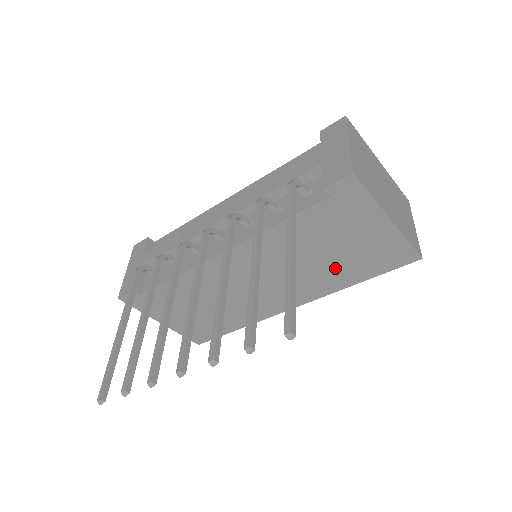
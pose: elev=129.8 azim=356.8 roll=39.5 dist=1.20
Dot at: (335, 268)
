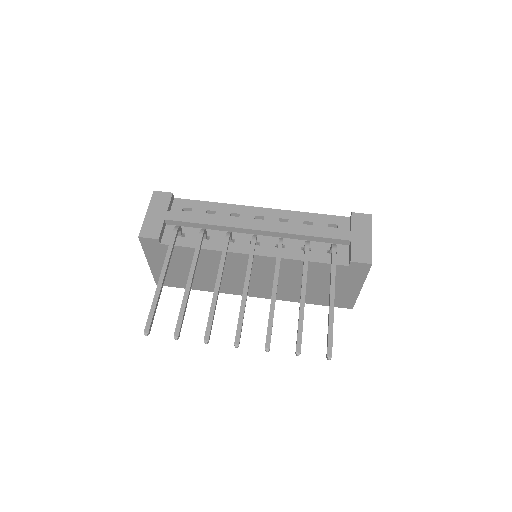
Dot at: occluded
